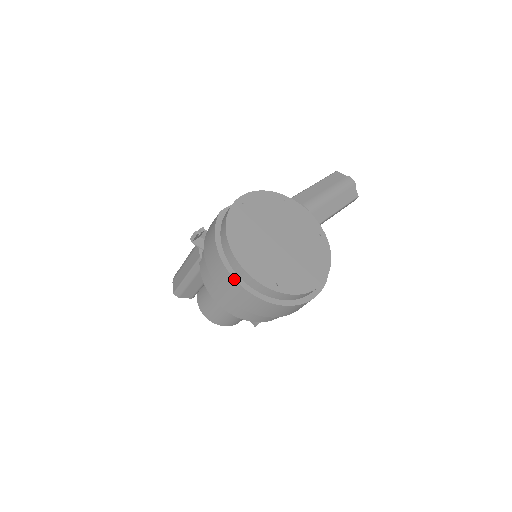
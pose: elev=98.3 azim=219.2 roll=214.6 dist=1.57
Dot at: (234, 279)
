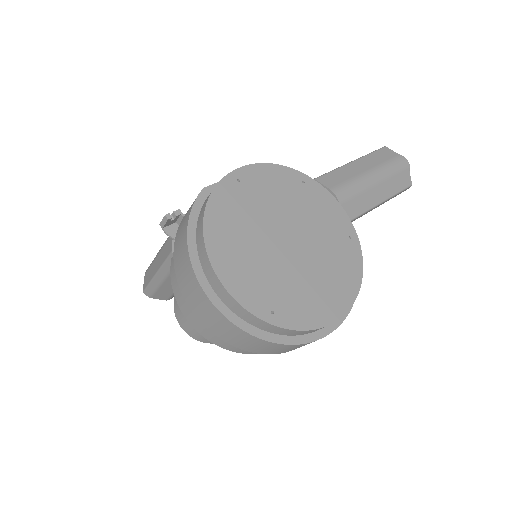
Dot at: (207, 297)
